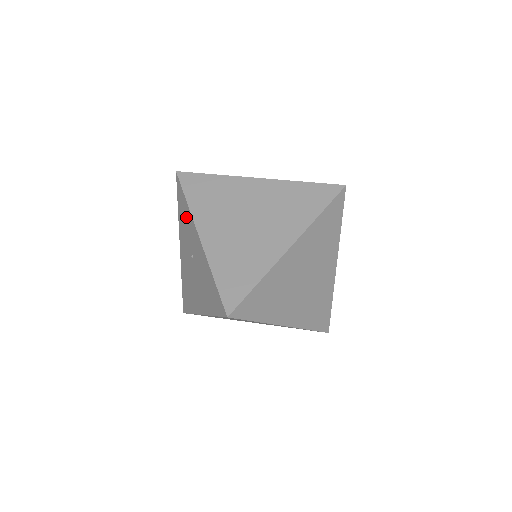
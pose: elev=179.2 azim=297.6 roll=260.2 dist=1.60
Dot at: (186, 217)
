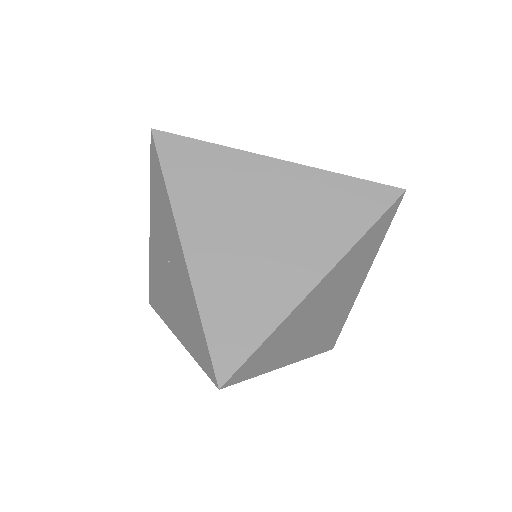
Dot at: (163, 205)
